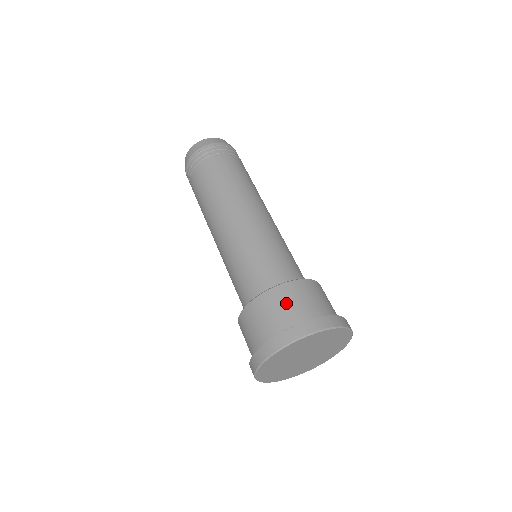
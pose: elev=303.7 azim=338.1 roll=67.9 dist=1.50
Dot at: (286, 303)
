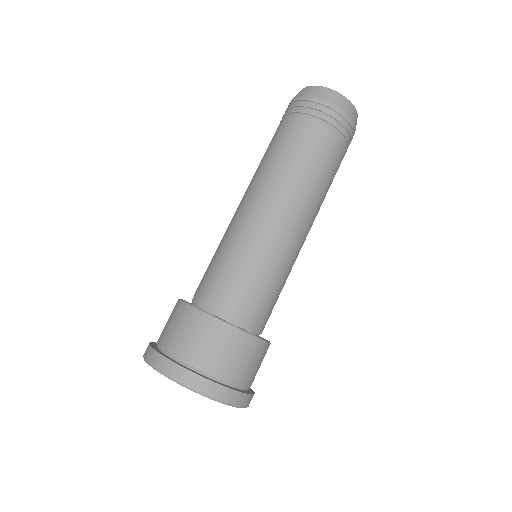
Dot at: (187, 332)
